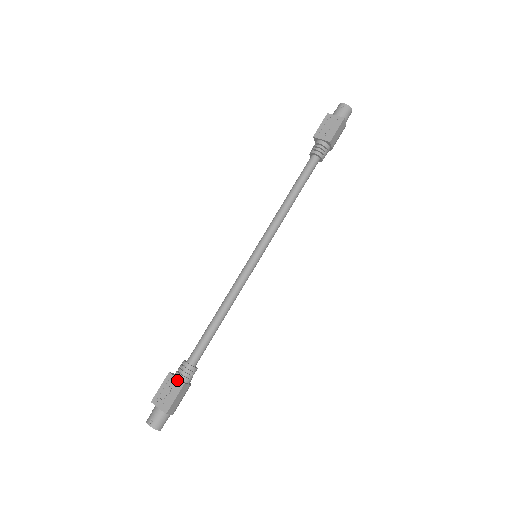
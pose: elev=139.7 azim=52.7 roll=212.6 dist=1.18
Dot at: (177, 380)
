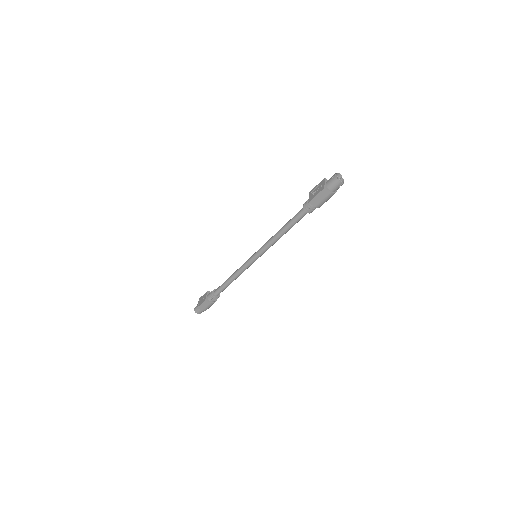
Dot at: (206, 296)
